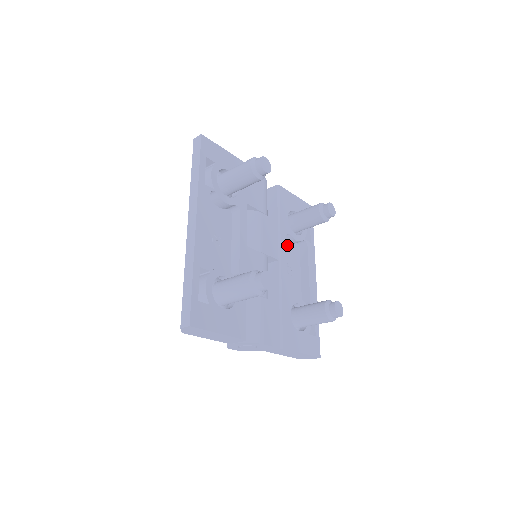
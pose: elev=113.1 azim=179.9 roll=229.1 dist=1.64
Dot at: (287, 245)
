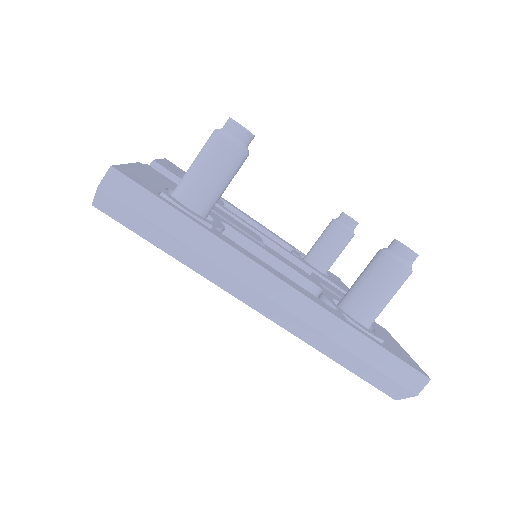
Dot at: occluded
